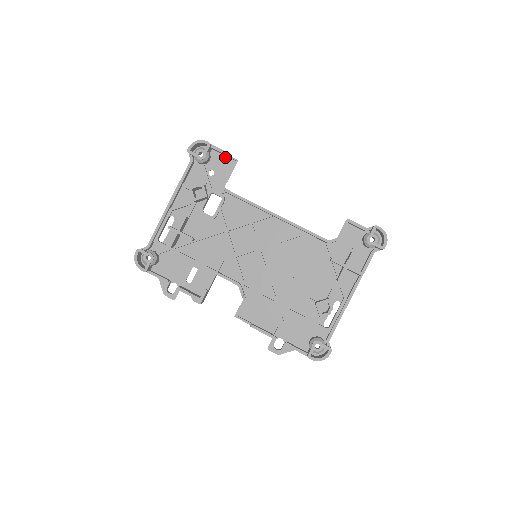
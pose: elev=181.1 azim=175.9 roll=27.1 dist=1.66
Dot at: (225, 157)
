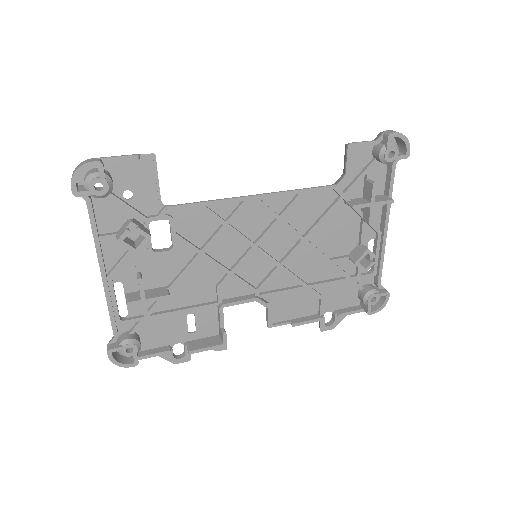
Dot at: (132, 160)
